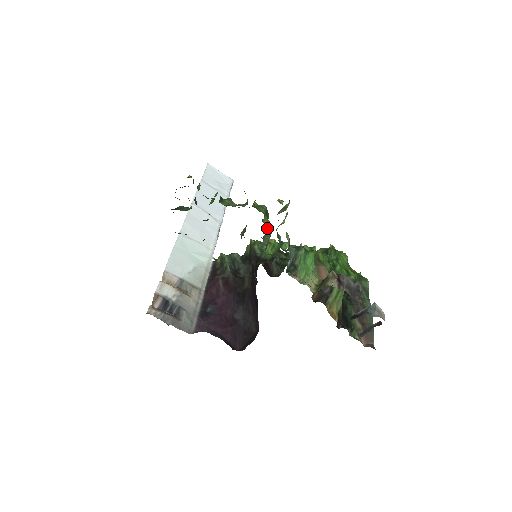
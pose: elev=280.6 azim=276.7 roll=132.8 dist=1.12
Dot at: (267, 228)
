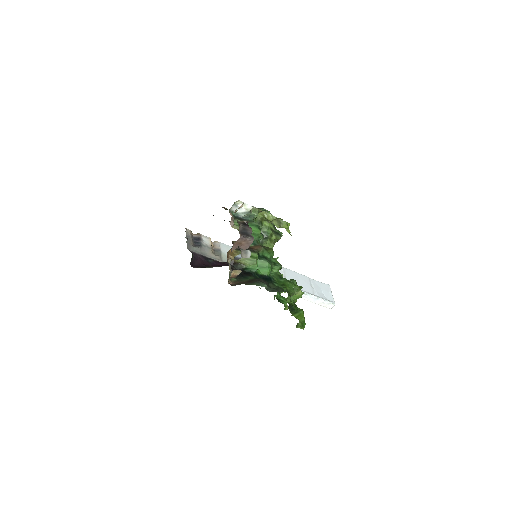
Dot at: (265, 230)
